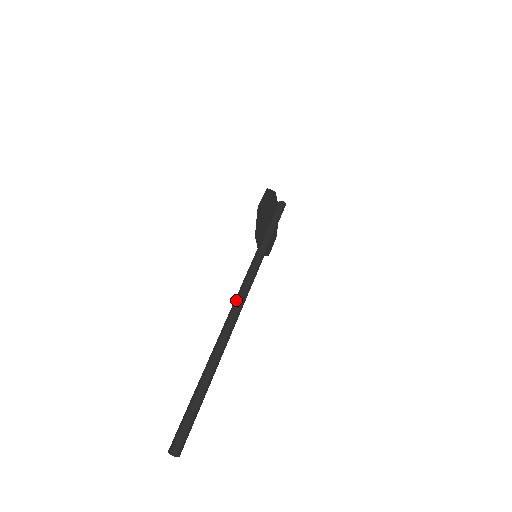
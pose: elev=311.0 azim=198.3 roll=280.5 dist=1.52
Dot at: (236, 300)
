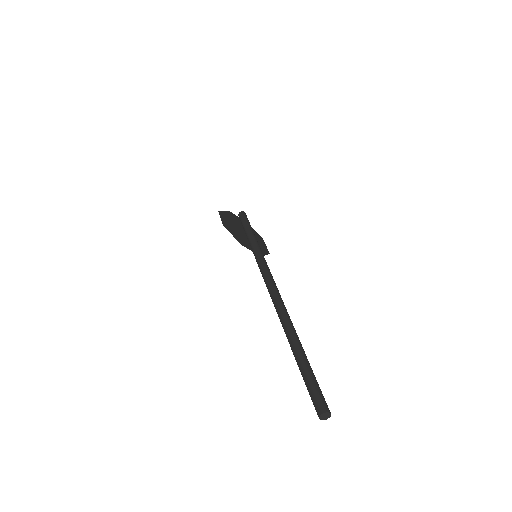
Dot at: (268, 290)
